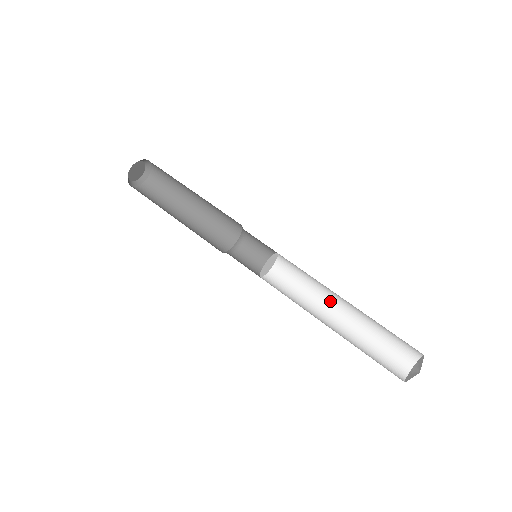
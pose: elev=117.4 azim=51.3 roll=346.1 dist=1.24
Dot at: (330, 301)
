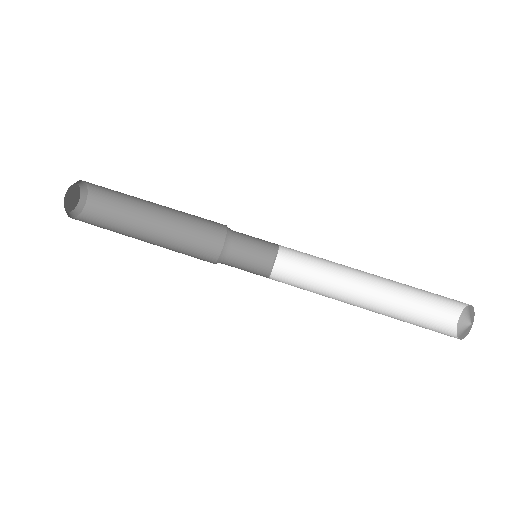
Dot at: (353, 275)
